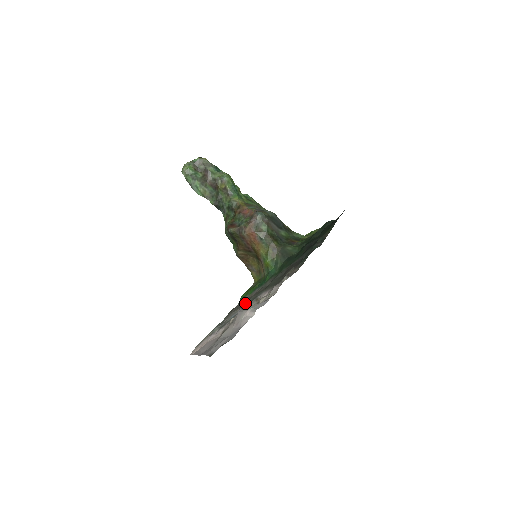
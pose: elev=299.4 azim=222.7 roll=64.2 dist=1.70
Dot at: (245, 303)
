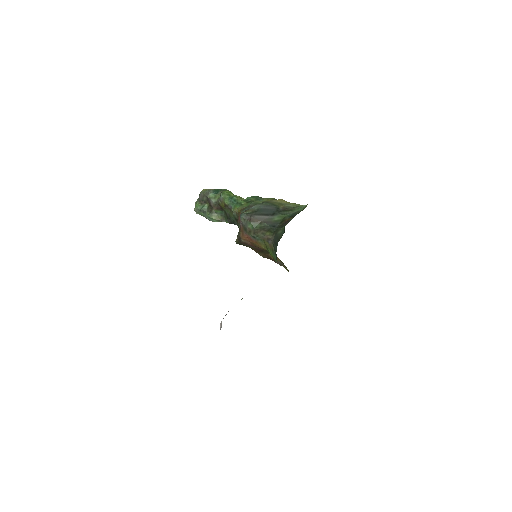
Dot at: occluded
